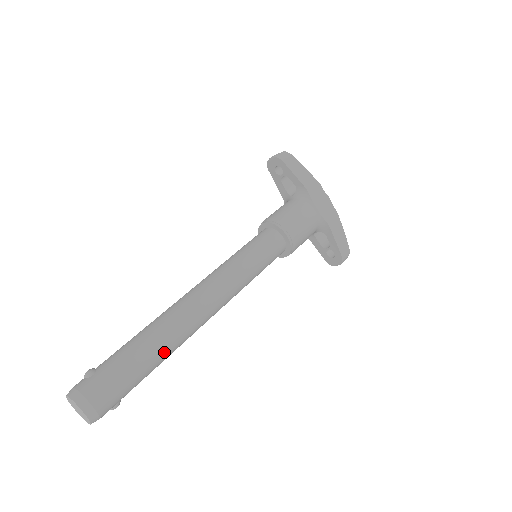
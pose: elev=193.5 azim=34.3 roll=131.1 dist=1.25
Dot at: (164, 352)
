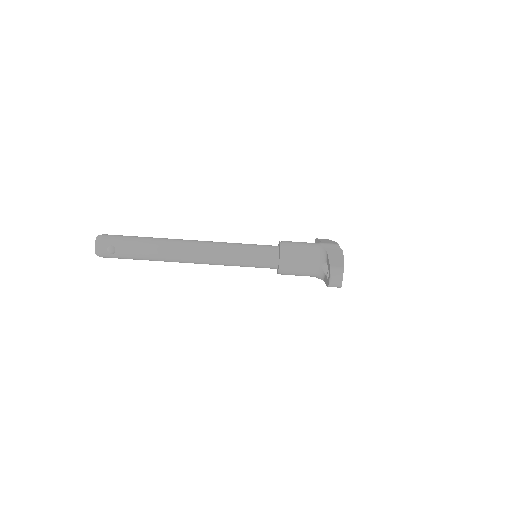
Dot at: (152, 241)
